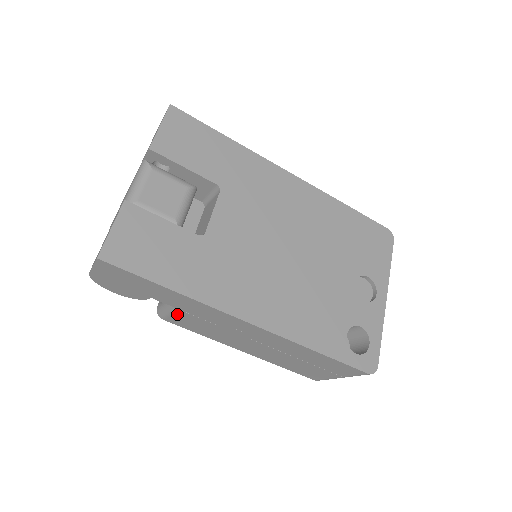
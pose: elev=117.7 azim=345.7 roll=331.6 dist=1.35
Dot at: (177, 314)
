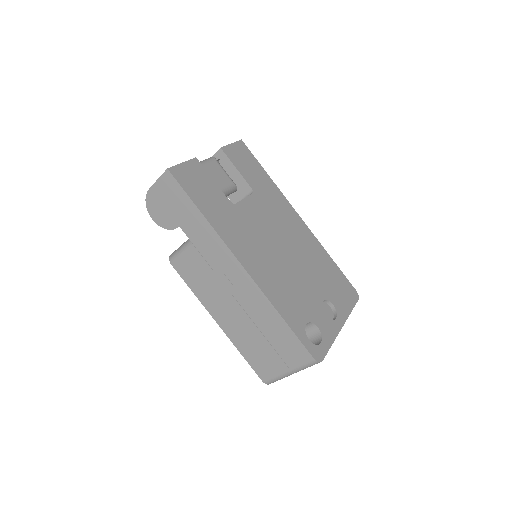
Dot at: (188, 253)
